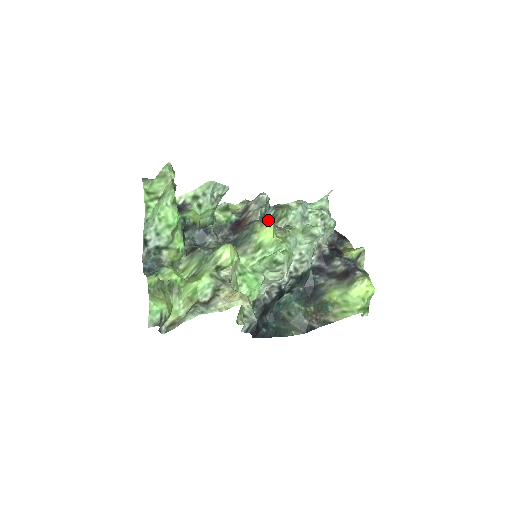
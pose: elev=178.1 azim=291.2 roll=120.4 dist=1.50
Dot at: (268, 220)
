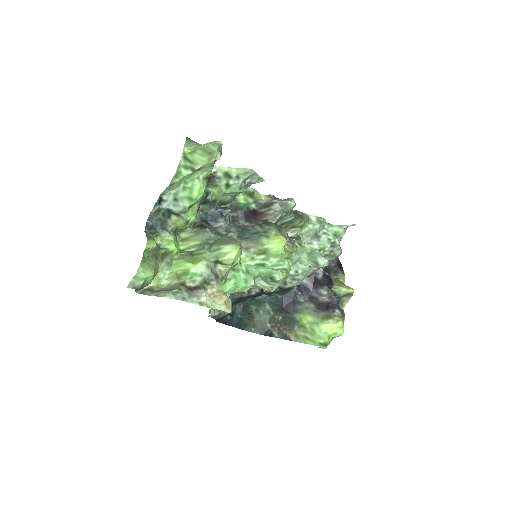
Dot at: (283, 222)
